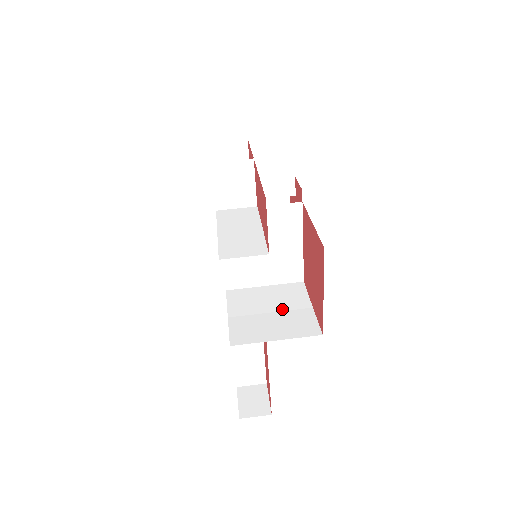
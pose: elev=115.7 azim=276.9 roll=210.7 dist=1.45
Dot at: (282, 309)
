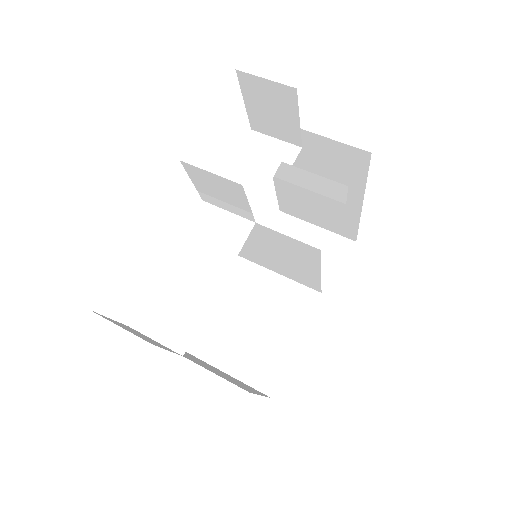
Dot at: (263, 325)
